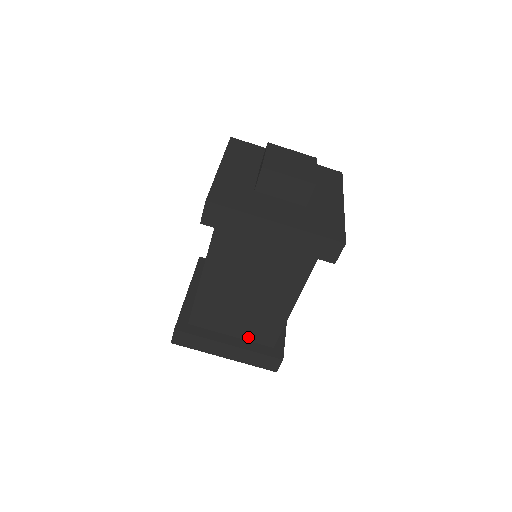
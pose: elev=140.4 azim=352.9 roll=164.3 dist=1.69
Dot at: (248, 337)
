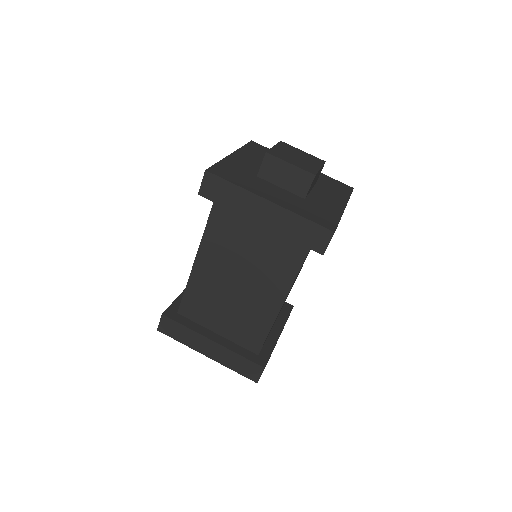
Dot at: (234, 338)
